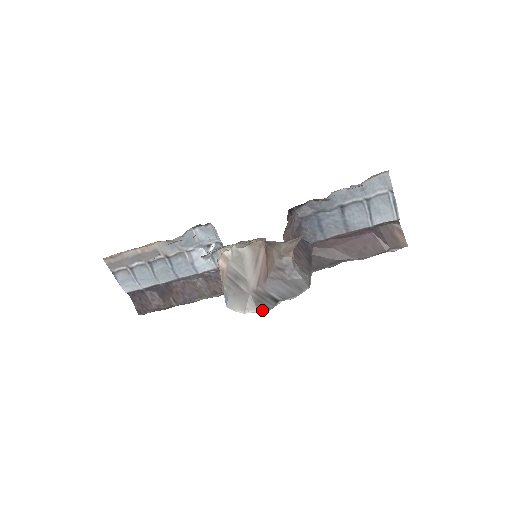
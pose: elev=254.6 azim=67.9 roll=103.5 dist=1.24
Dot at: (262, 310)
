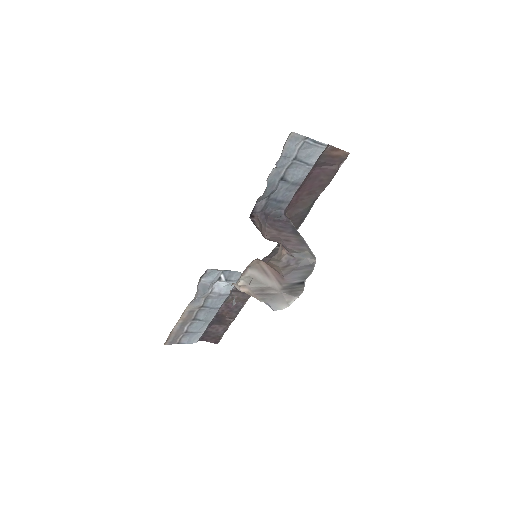
Dot at: (299, 295)
